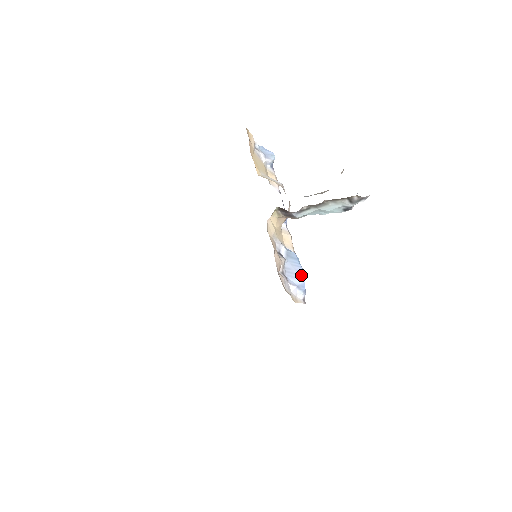
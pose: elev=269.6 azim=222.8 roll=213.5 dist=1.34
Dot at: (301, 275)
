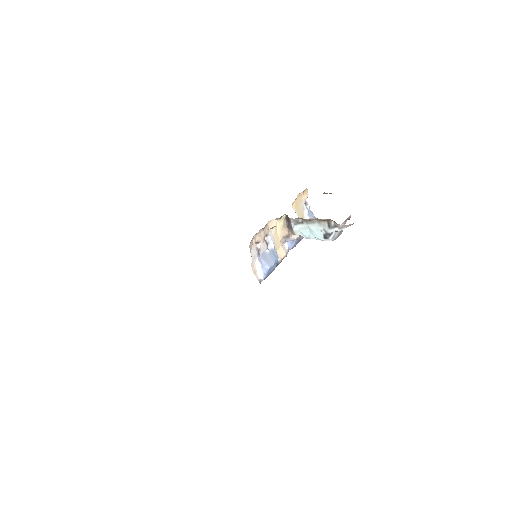
Dot at: (270, 263)
